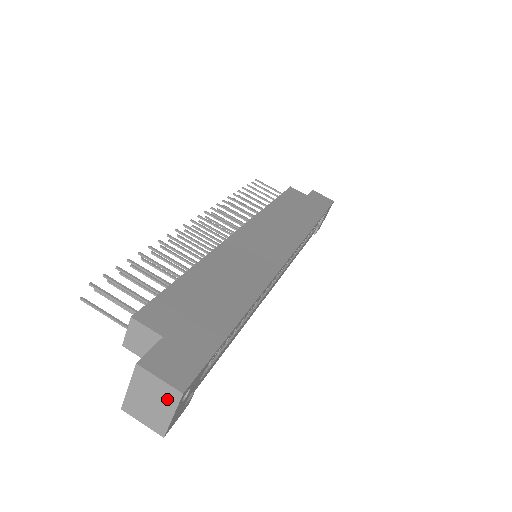
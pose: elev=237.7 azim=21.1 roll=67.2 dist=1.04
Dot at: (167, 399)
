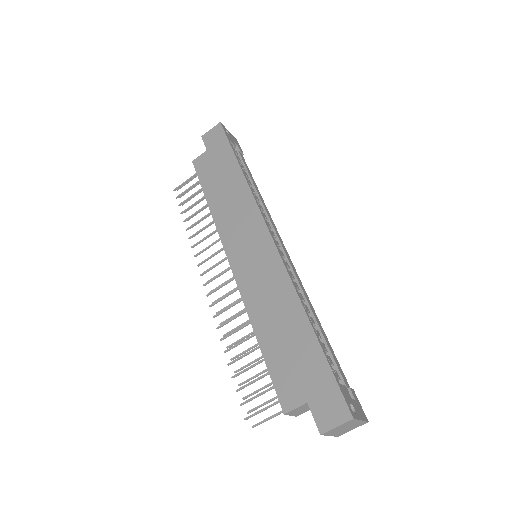
Dot at: (350, 423)
